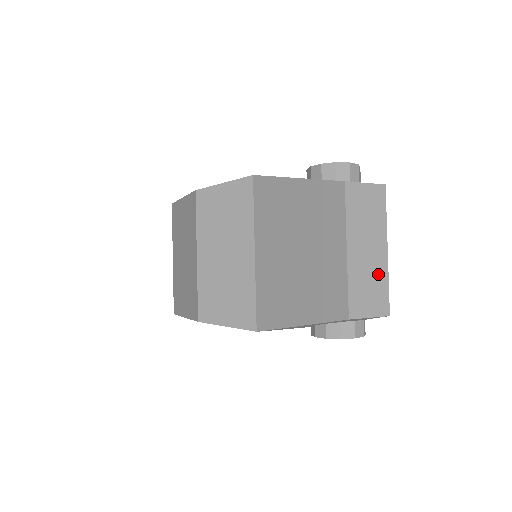
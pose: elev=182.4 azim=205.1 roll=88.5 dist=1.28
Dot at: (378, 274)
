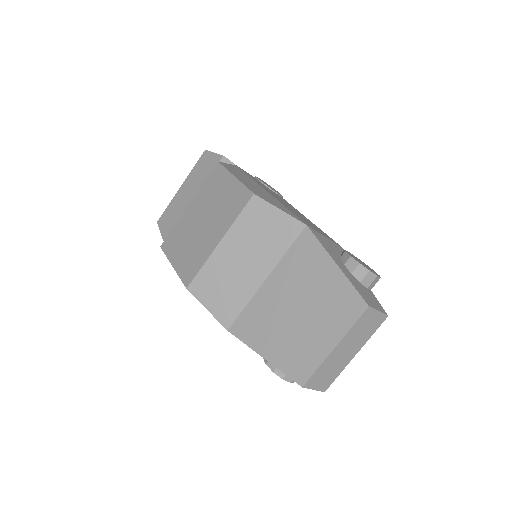
Dot at: (339, 367)
